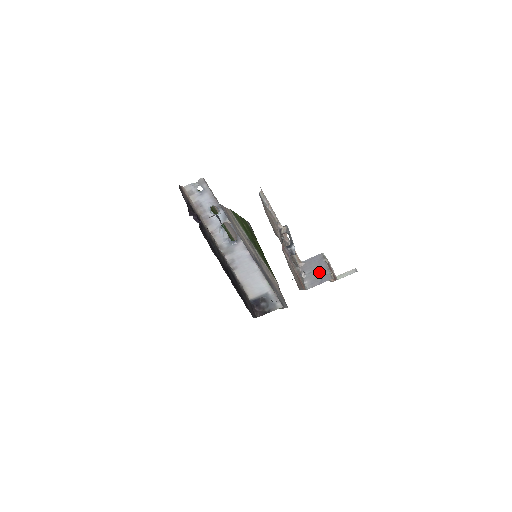
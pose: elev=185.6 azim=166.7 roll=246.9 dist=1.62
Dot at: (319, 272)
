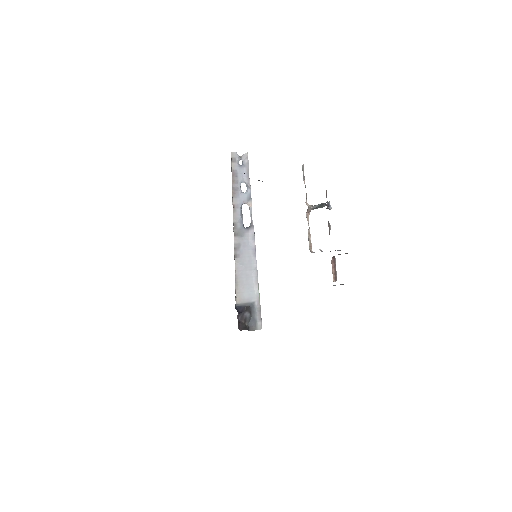
Dot at: occluded
